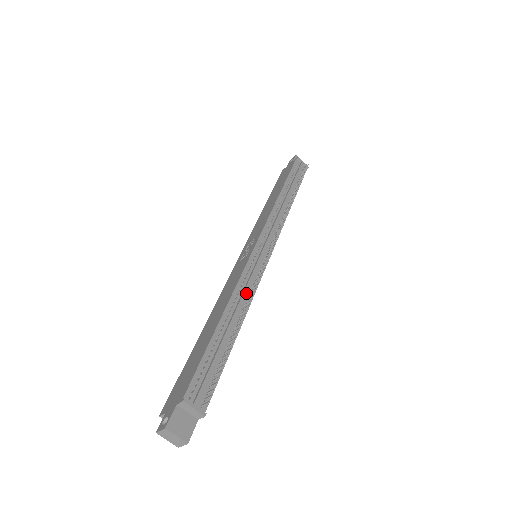
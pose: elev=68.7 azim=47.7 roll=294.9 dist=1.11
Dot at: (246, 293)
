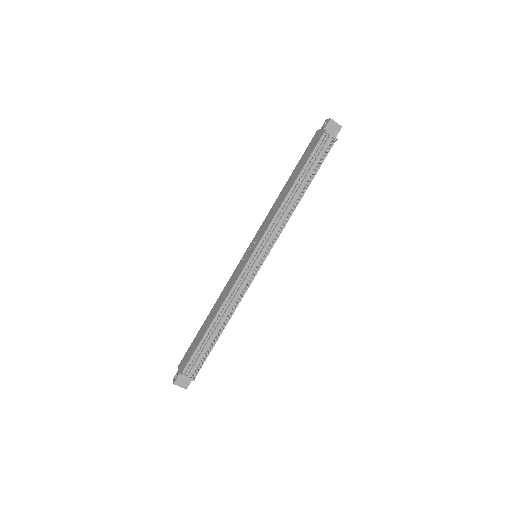
Dot at: (233, 302)
